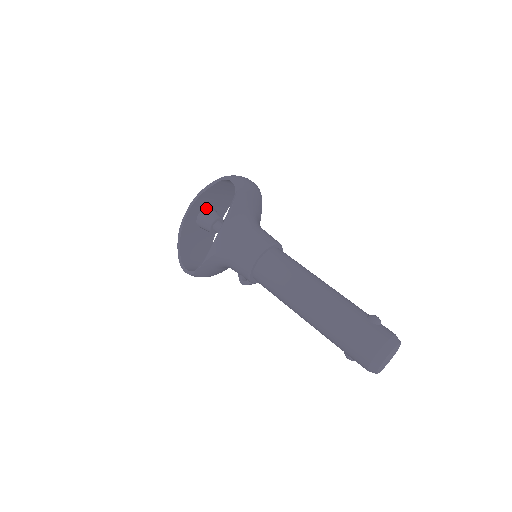
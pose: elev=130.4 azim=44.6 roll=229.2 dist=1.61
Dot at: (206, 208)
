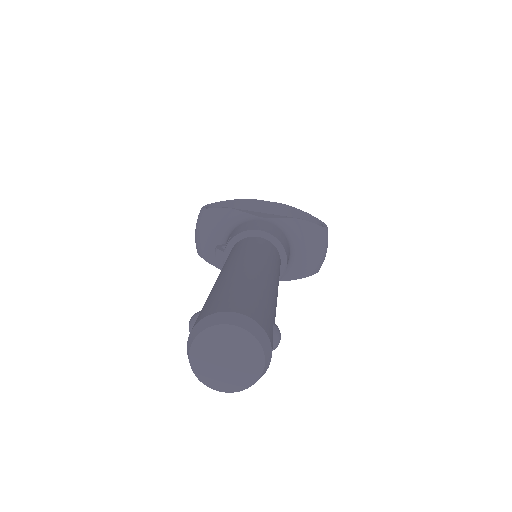
Dot at: occluded
